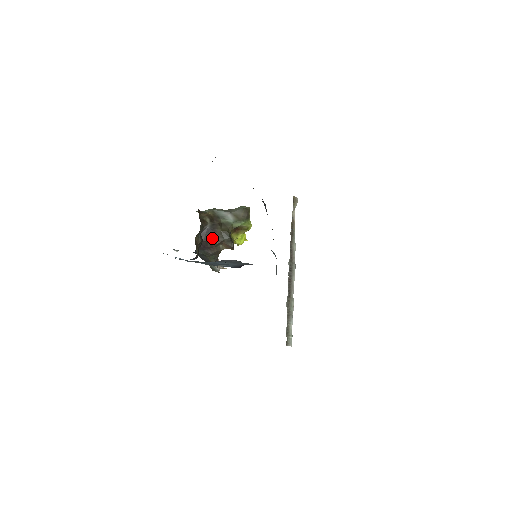
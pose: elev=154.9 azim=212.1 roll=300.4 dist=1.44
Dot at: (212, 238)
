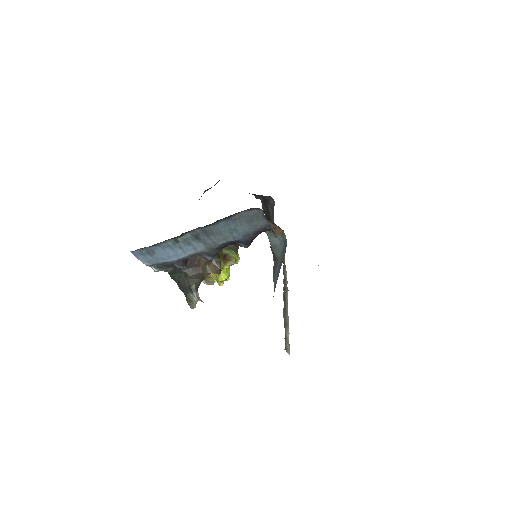
Dot at: occluded
